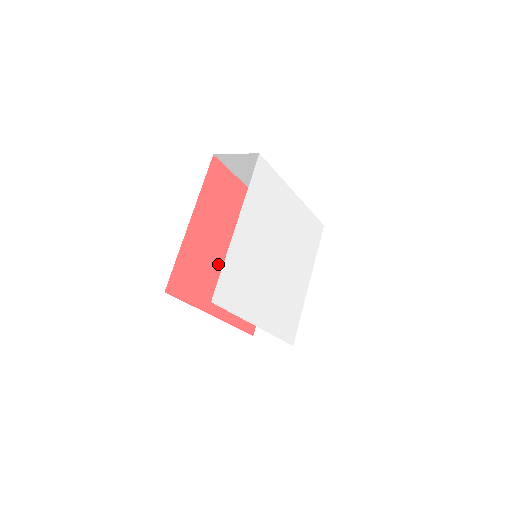
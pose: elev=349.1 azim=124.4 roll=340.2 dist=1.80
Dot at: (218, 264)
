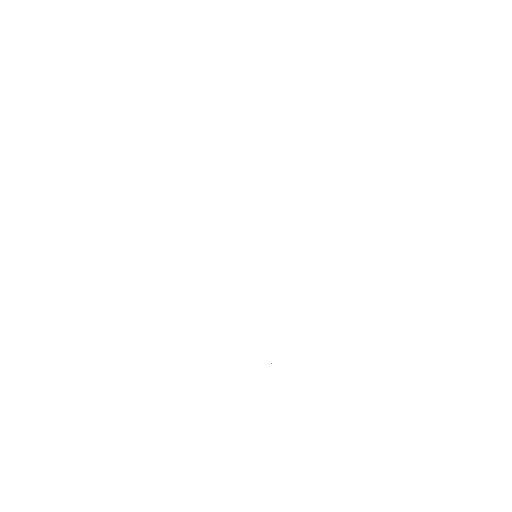
Dot at: occluded
